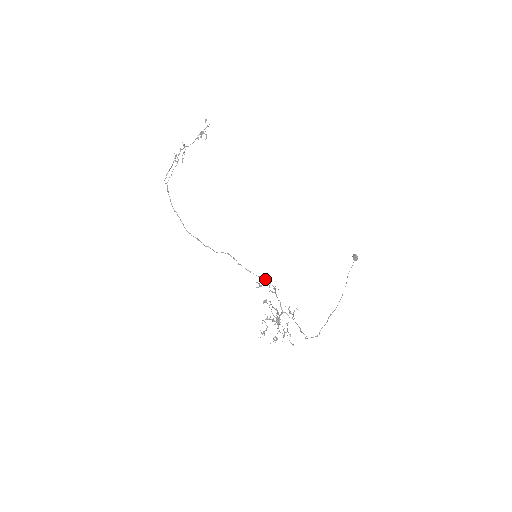
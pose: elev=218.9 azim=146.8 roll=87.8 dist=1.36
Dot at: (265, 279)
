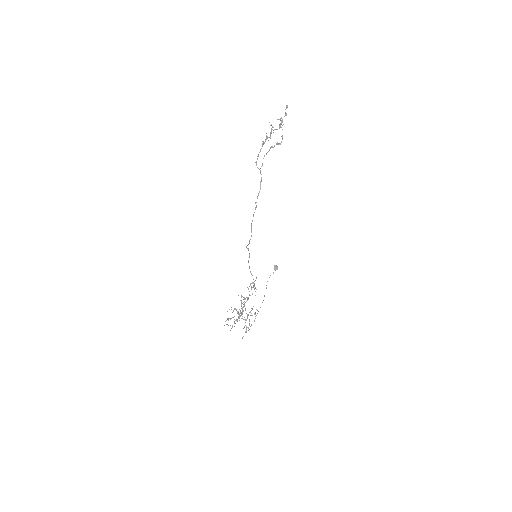
Dot at: (253, 279)
